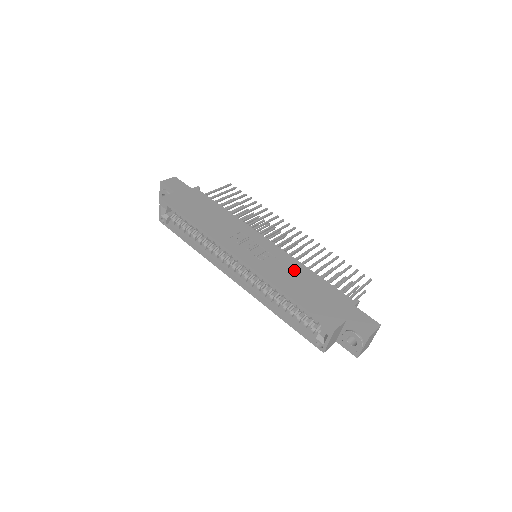
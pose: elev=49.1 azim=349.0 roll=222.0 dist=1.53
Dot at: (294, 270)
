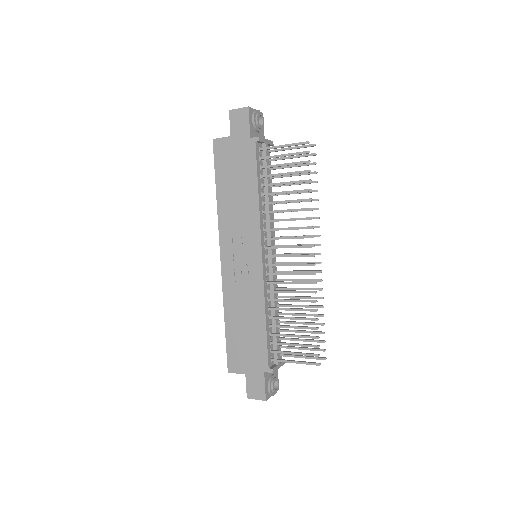
Dot at: (251, 305)
